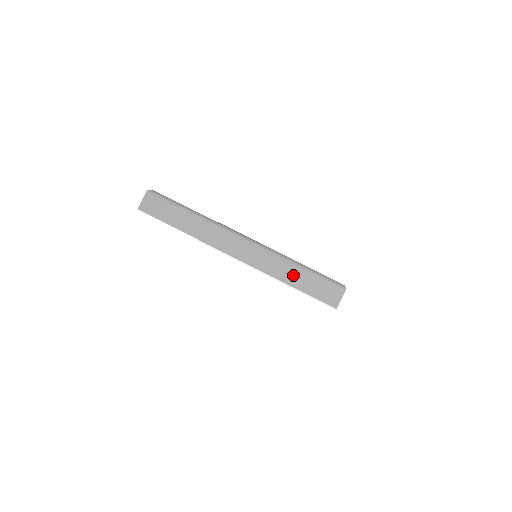
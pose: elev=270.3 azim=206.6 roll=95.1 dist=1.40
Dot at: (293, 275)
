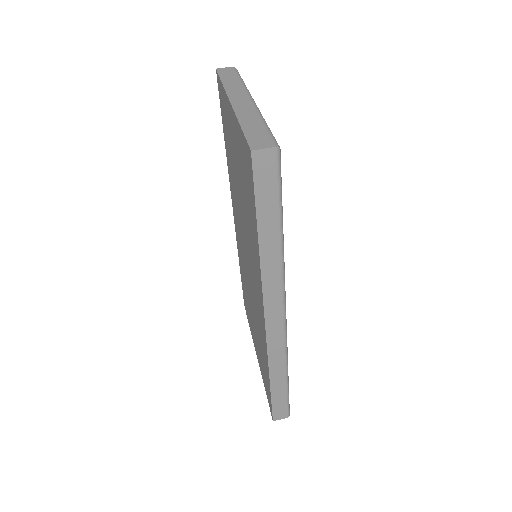
Dot at: (252, 123)
